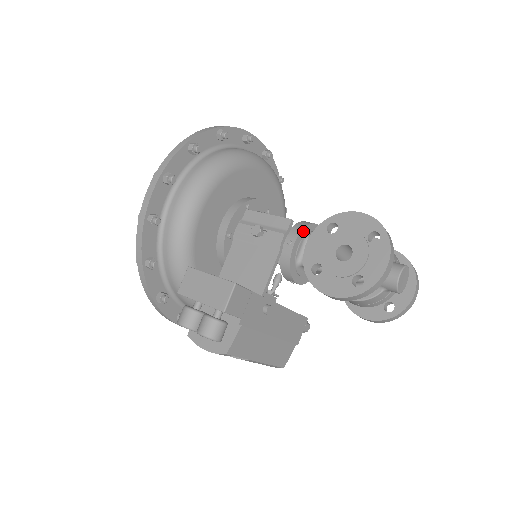
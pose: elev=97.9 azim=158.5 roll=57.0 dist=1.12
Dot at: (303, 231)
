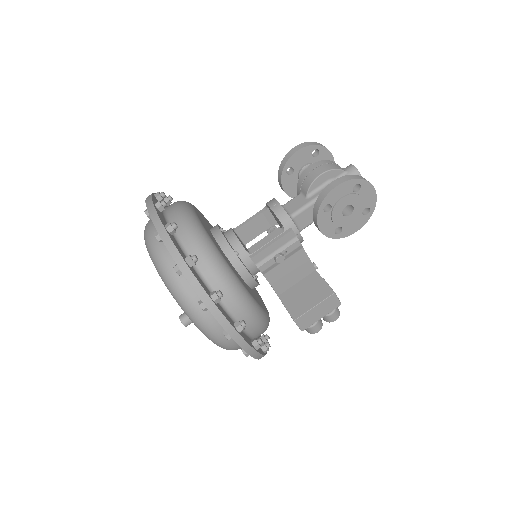
Dot at: (292, 222)
